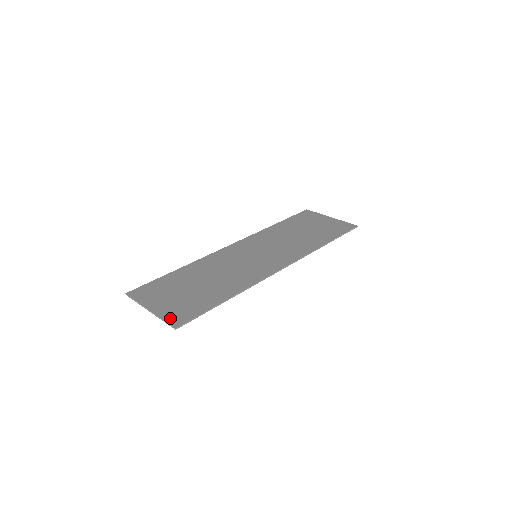
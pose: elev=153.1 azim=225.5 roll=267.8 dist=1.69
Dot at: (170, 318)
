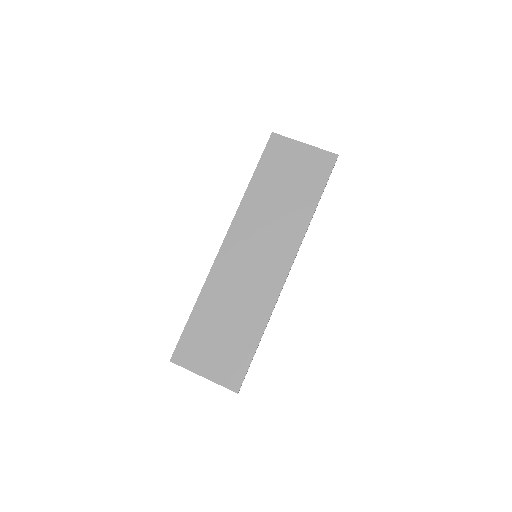
Dot at: (227, 383)
